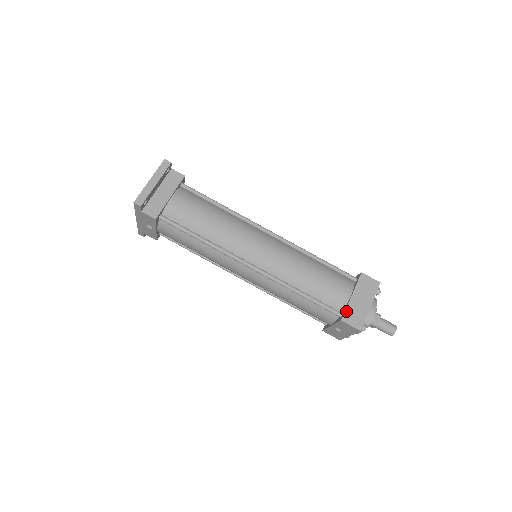
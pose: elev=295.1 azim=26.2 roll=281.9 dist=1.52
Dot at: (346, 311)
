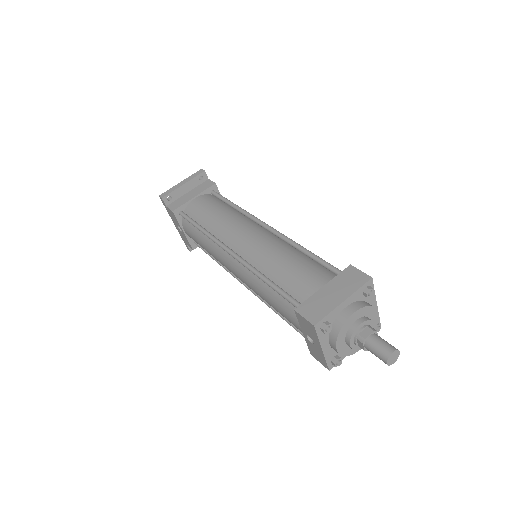
Dot at: (306, 301)
